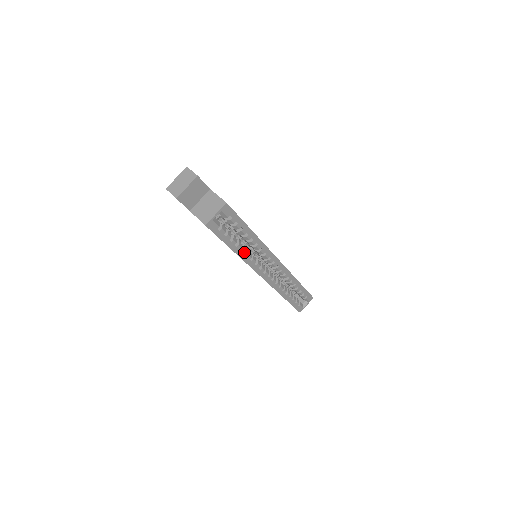
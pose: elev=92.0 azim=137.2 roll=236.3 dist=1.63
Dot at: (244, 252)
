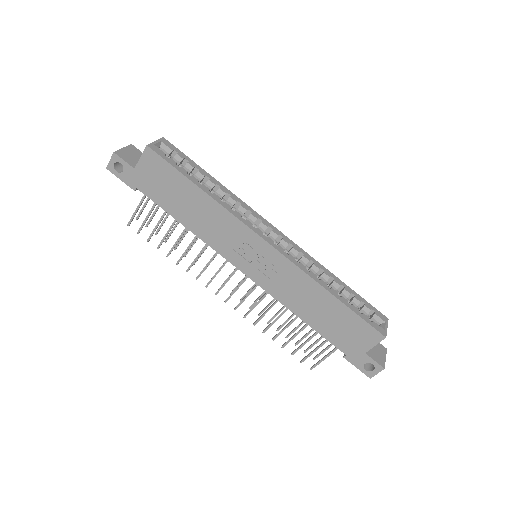
Dot at: (216, 196)
